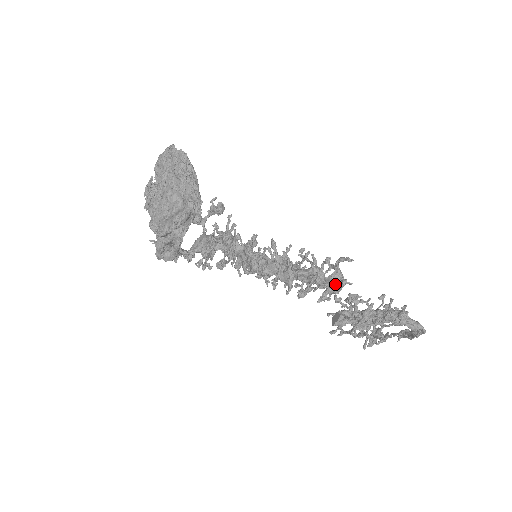
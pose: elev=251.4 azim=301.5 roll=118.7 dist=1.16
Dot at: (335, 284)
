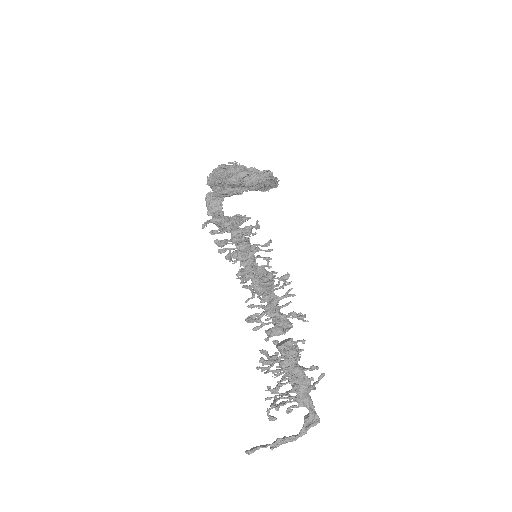
Dot at: (285, 324)
